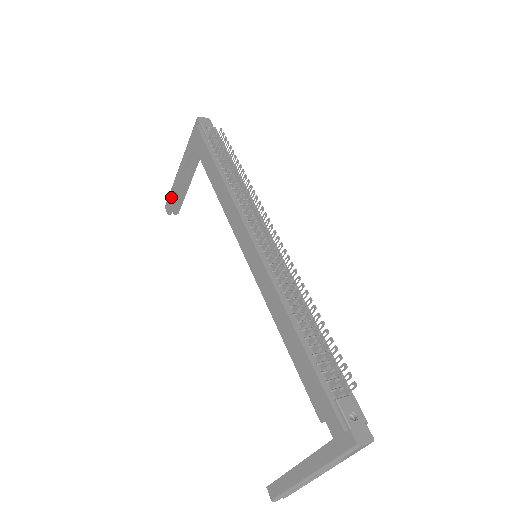
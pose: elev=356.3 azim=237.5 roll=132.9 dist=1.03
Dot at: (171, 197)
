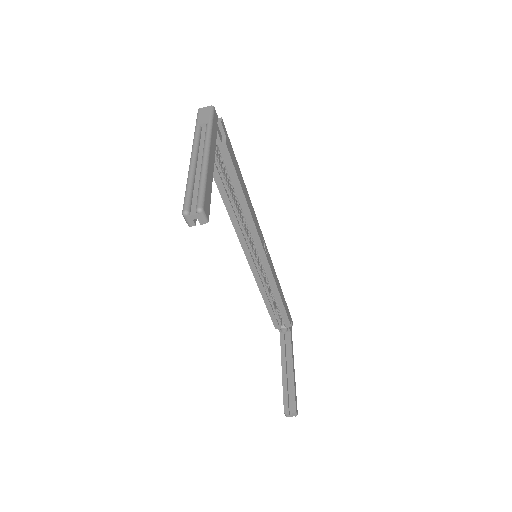
Dot at: (283, 395)
